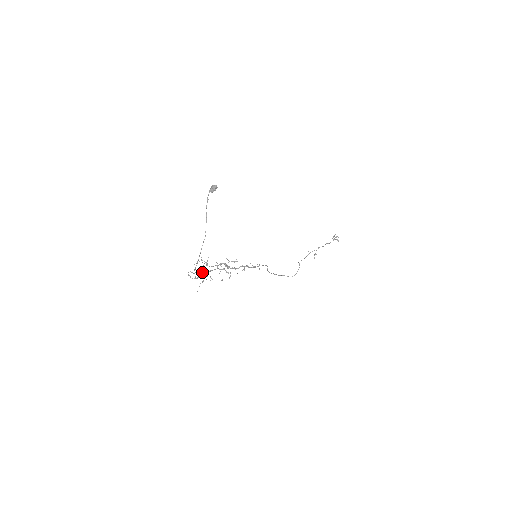
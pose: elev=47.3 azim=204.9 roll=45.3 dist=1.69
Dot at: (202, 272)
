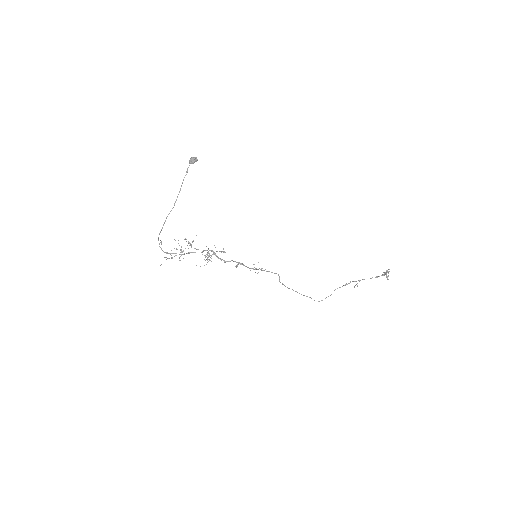
Dot at: (182, 251)
